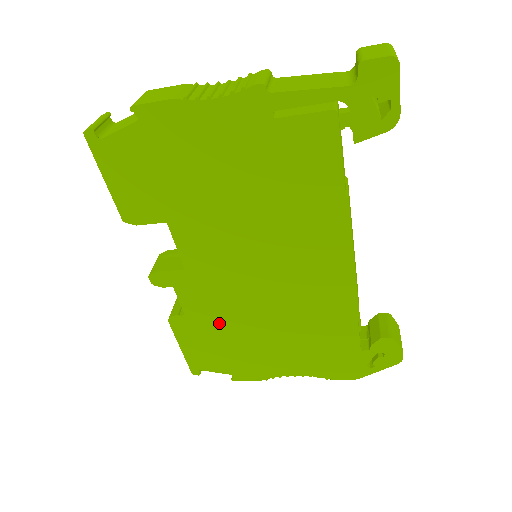
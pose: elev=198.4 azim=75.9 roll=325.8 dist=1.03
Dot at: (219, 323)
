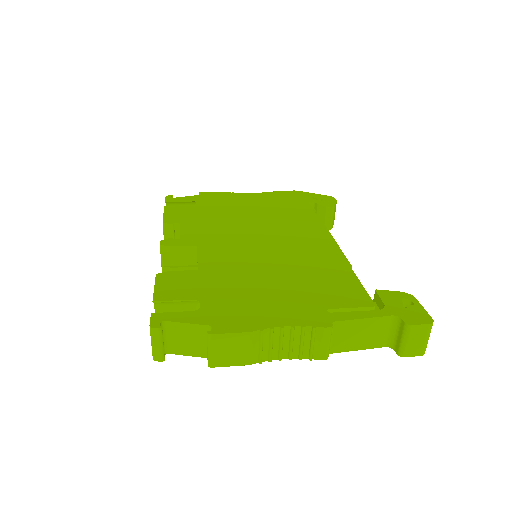
Dot at: occluded
